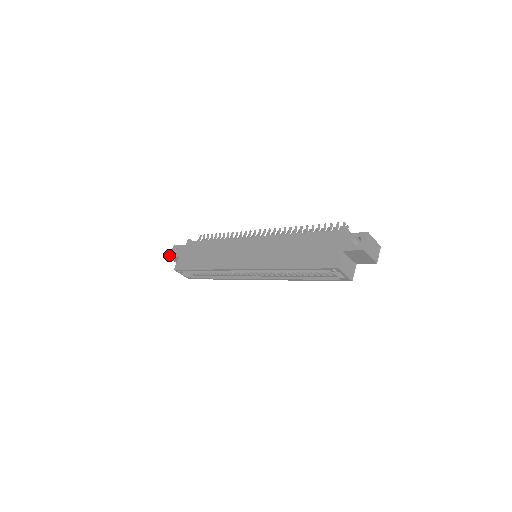
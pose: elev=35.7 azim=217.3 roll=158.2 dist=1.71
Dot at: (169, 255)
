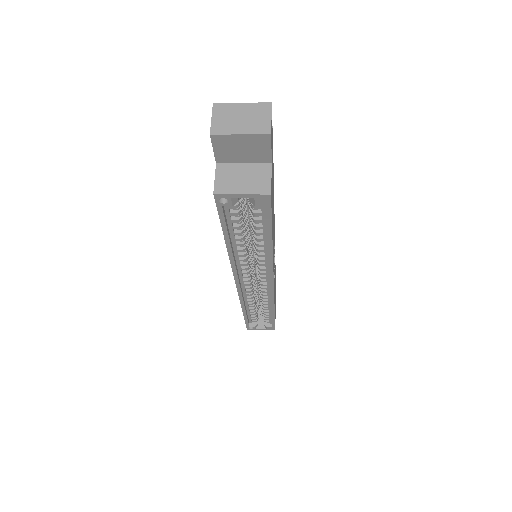
Dot at: occluded
